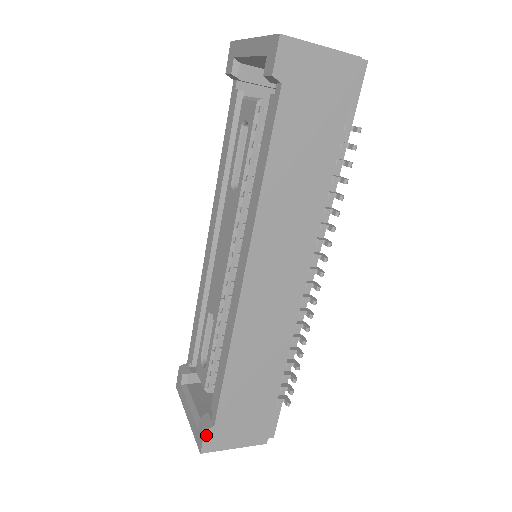
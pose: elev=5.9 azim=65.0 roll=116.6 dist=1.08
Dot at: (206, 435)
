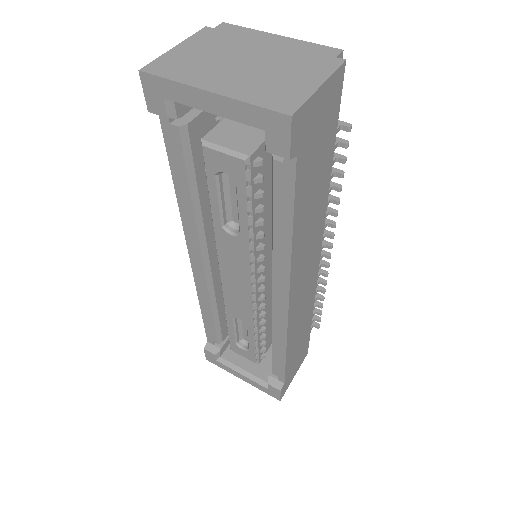
Dot at: (281, 392)
